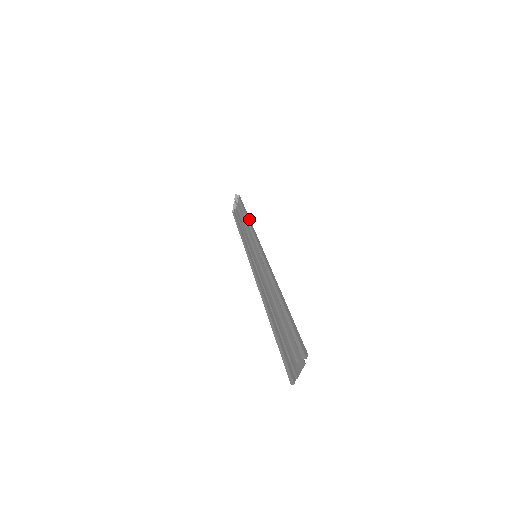
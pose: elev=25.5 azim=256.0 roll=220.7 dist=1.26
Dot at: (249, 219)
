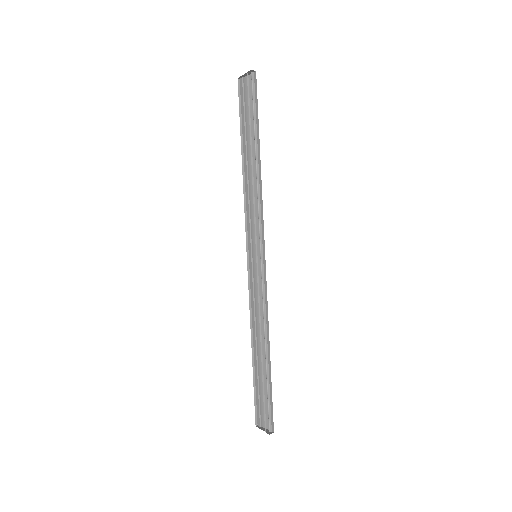
Dot at: (260, 170)
